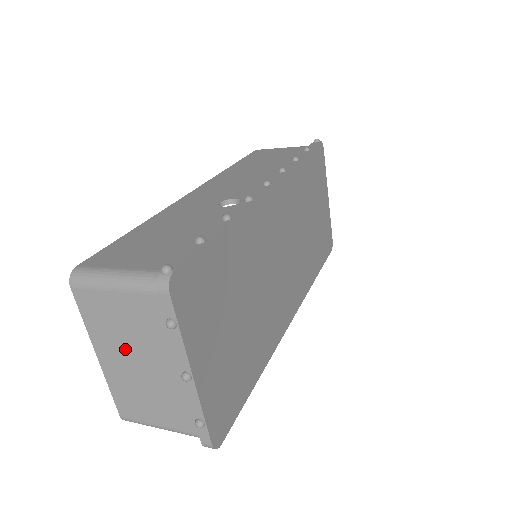
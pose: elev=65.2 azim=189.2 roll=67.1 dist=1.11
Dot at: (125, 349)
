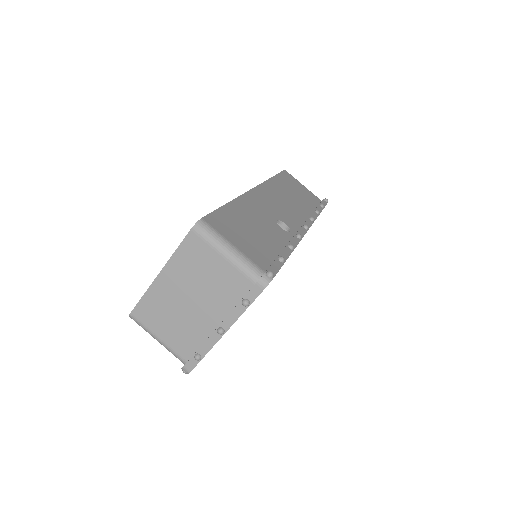
Dot at: (189, 286)
